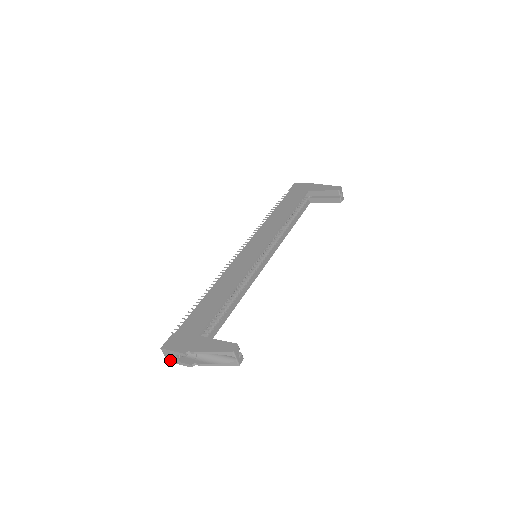
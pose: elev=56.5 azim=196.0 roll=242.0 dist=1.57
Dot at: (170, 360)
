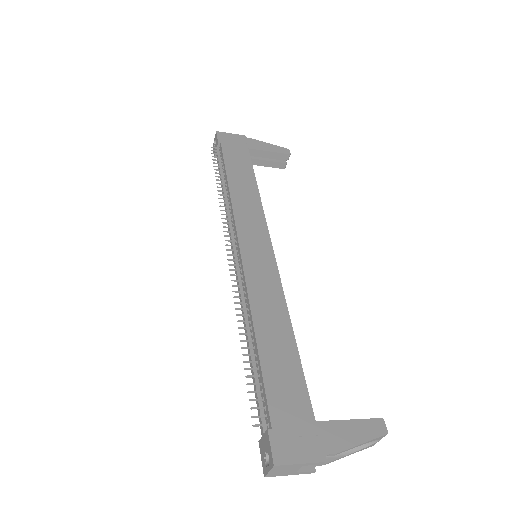
Dot at: (273, 475)
